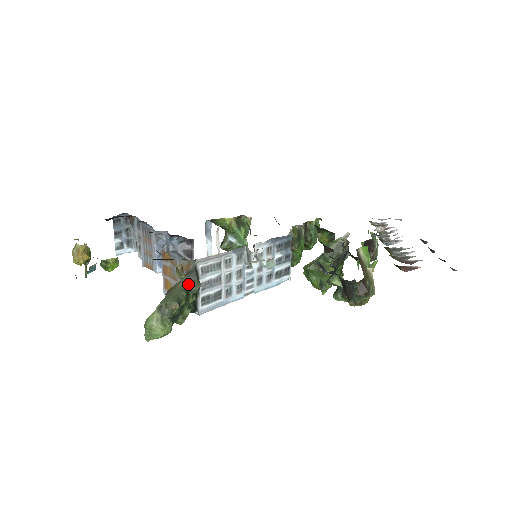
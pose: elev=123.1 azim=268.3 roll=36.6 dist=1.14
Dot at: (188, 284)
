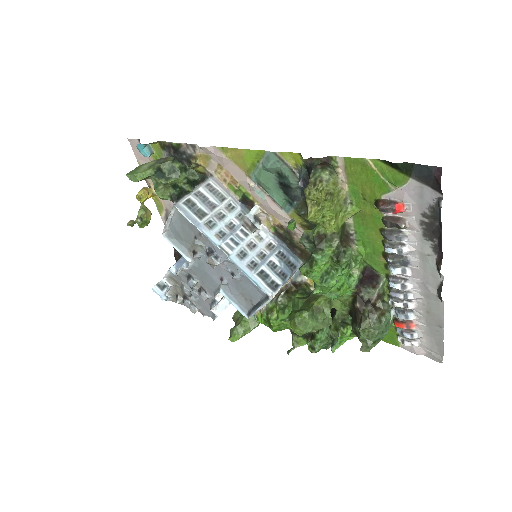
Dot at: (192, 169)
